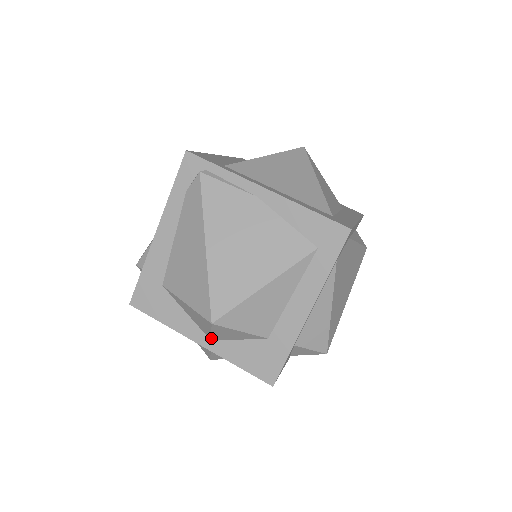
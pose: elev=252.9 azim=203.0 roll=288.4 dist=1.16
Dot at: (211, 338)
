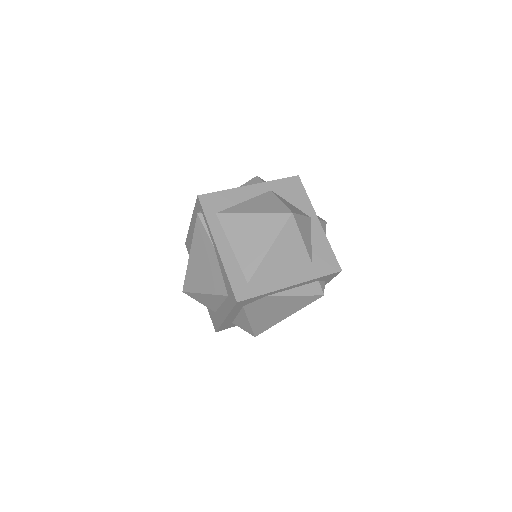
Dot at: occluded
